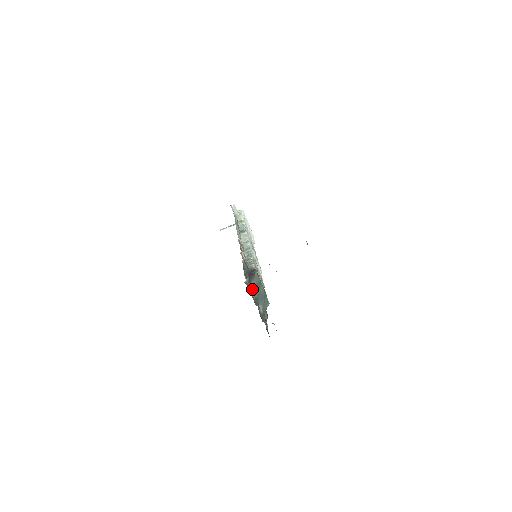
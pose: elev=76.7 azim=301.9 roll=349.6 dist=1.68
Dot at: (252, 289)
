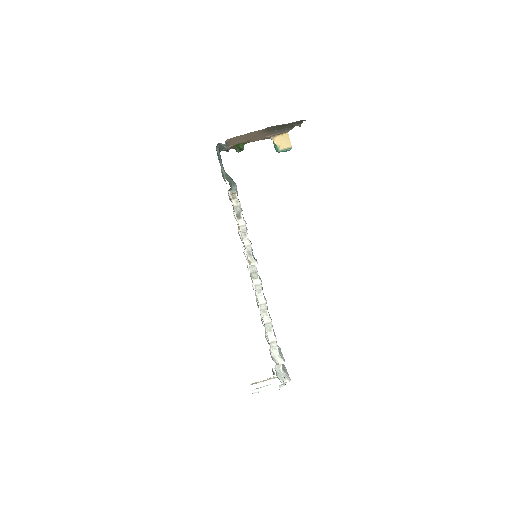
Dot at: occluded
